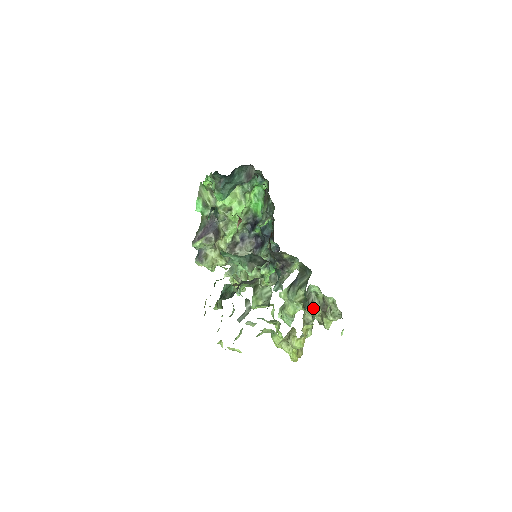
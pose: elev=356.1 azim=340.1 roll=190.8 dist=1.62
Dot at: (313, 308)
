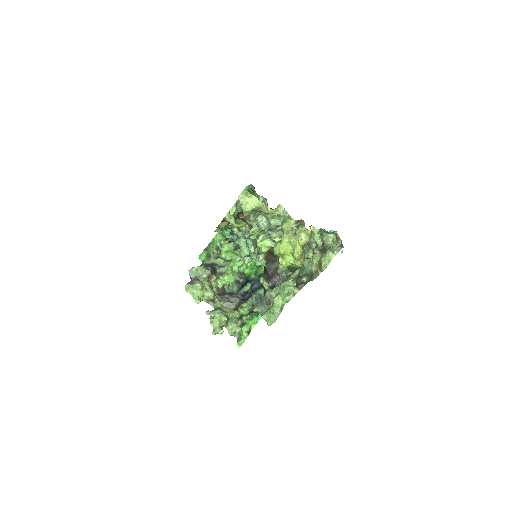
Dot at: occluded
